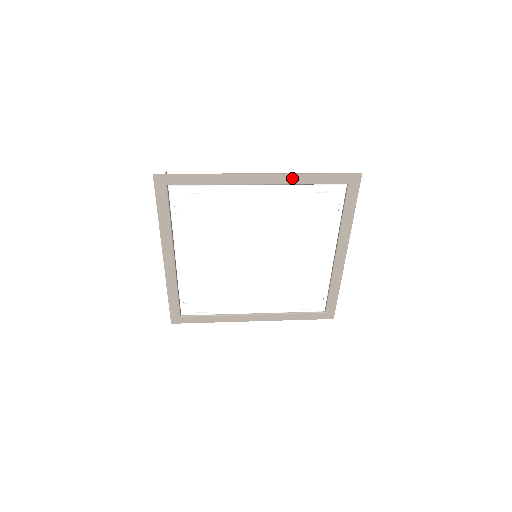
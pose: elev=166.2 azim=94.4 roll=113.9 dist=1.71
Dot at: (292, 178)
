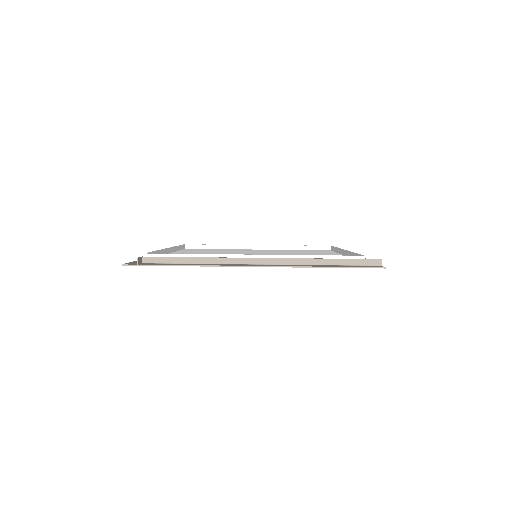
Dot at: (294, 267)
